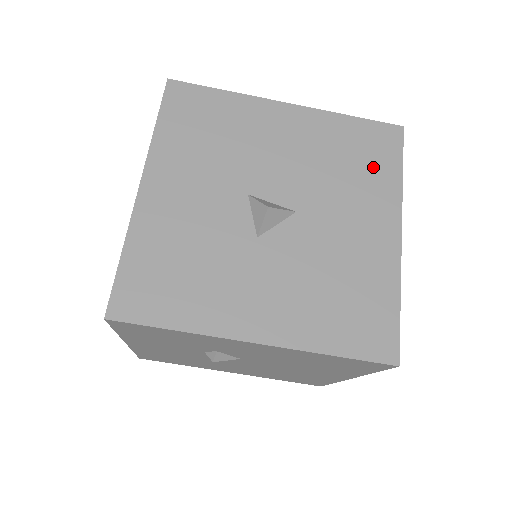
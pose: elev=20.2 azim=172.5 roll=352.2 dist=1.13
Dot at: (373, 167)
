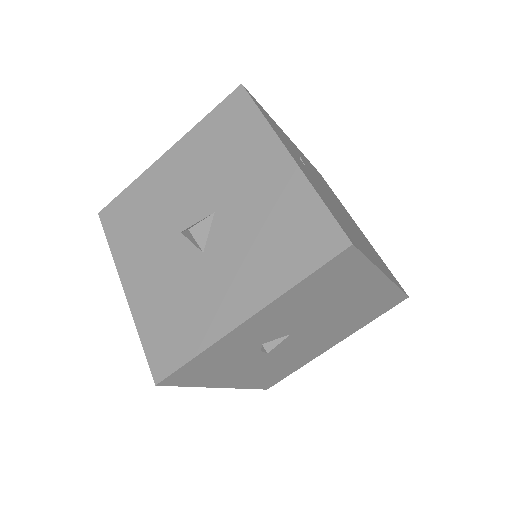
Dot at: (241, 132)
